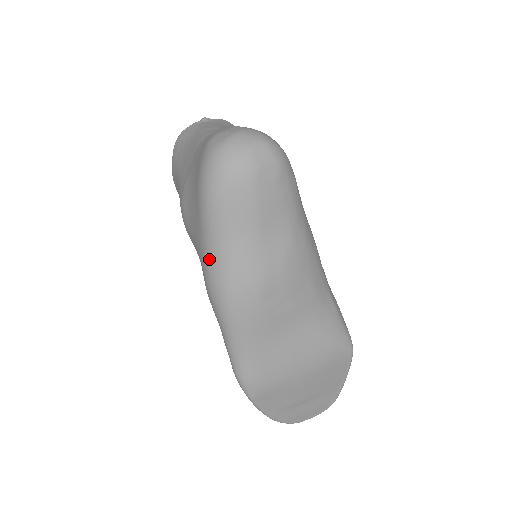
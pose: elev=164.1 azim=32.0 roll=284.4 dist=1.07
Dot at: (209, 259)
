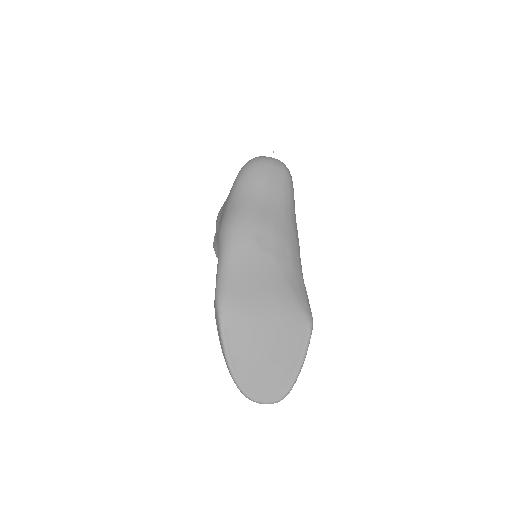
Dot at: (229, 207)
